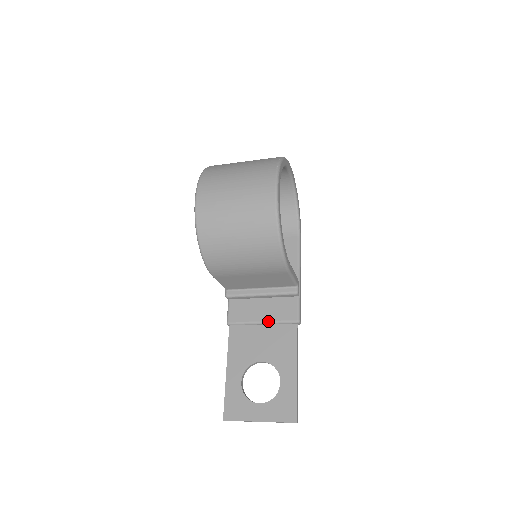
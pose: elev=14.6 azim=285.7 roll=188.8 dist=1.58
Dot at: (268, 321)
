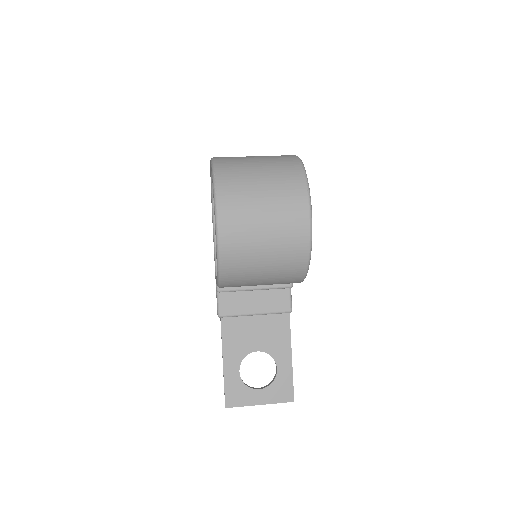
Dot at: (262, 313)
